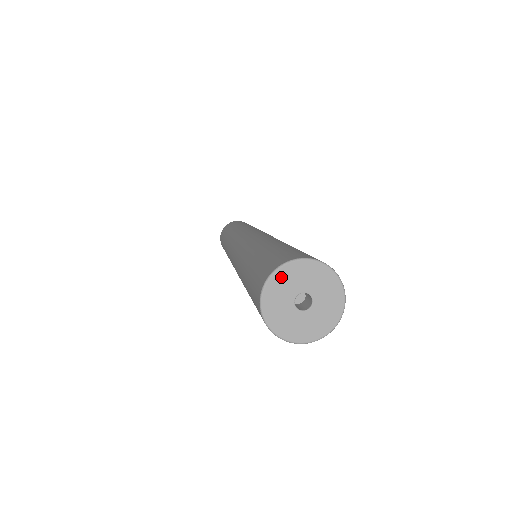
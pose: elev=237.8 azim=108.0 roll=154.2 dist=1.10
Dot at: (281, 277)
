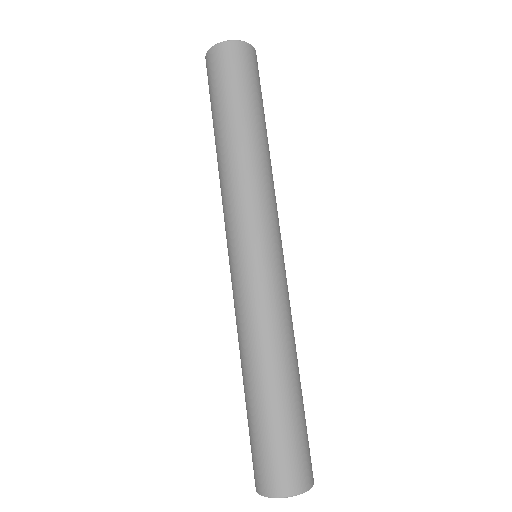
Dot at: occluded
